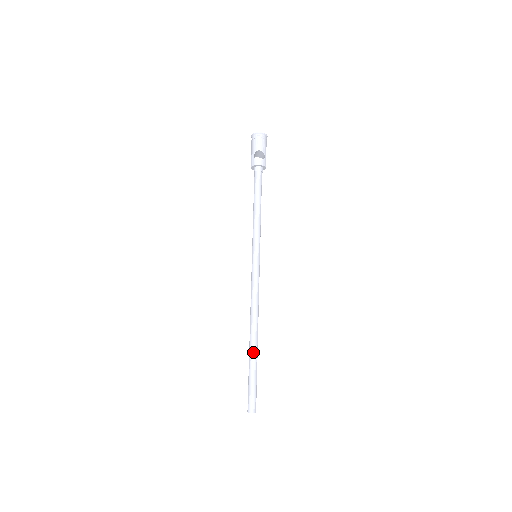
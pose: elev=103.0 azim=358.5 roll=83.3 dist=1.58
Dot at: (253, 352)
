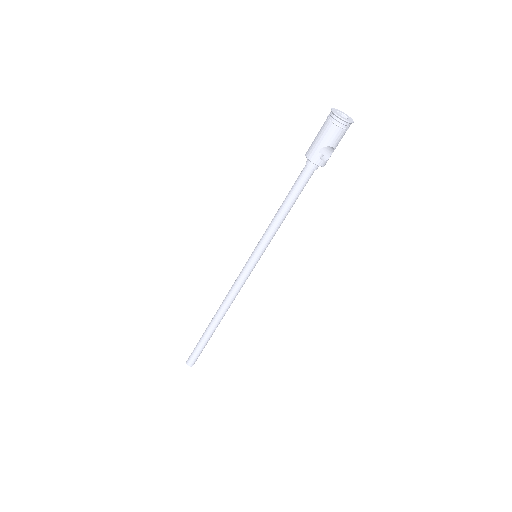
Dot at: (212, 332)
